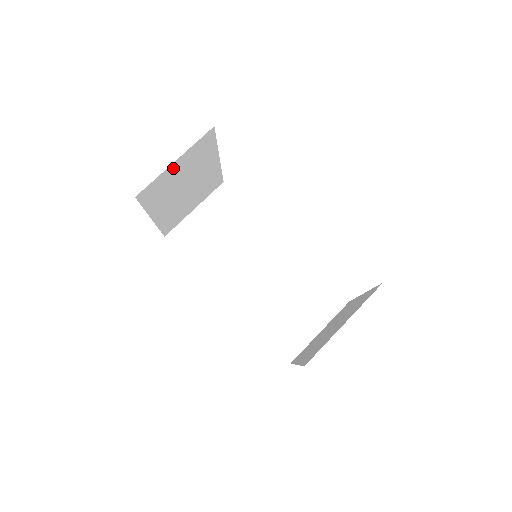
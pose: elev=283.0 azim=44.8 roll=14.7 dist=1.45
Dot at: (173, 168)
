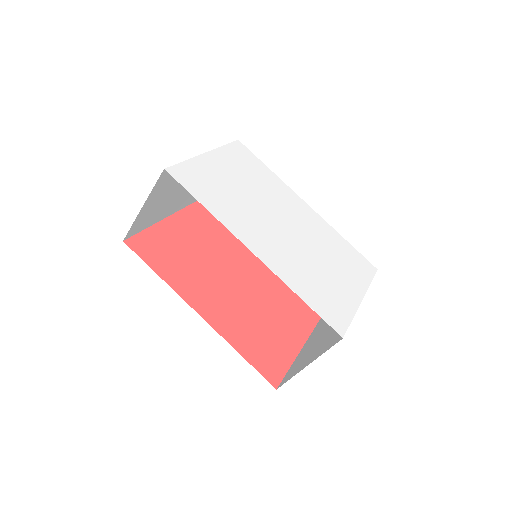
Dot at: (146, 207)
